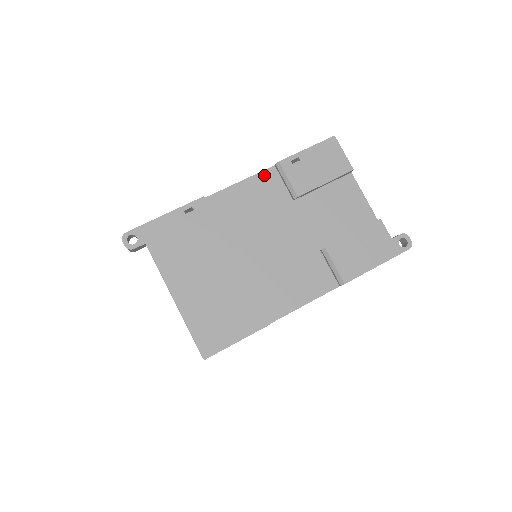
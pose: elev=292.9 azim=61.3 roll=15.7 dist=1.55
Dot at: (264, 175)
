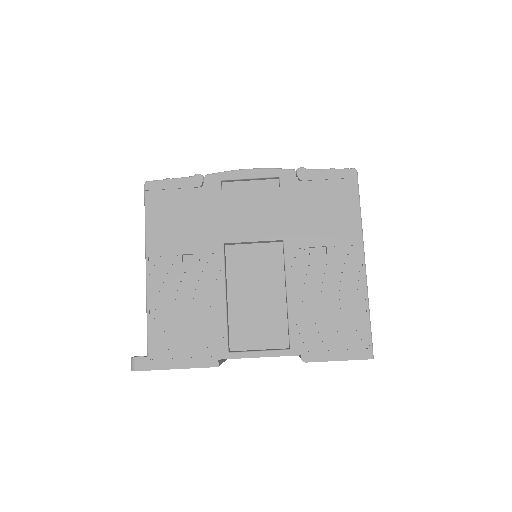
Dot at: occluded
